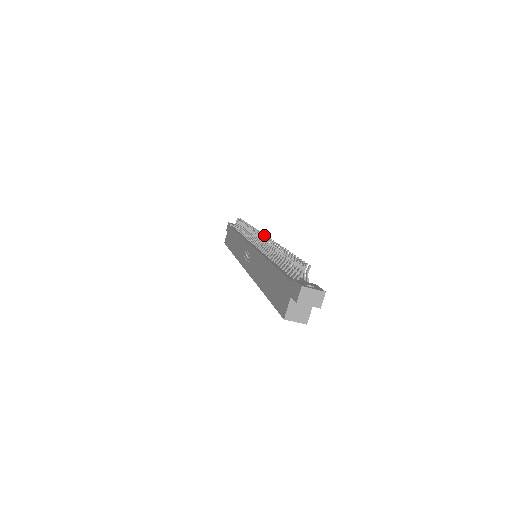
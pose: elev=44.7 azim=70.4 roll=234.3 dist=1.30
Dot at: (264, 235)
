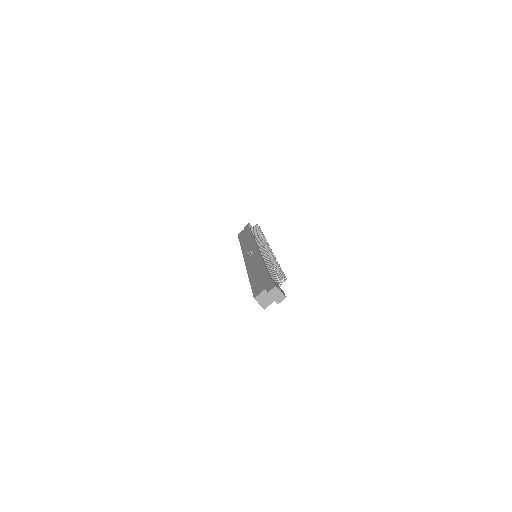
Dot at: occluded
